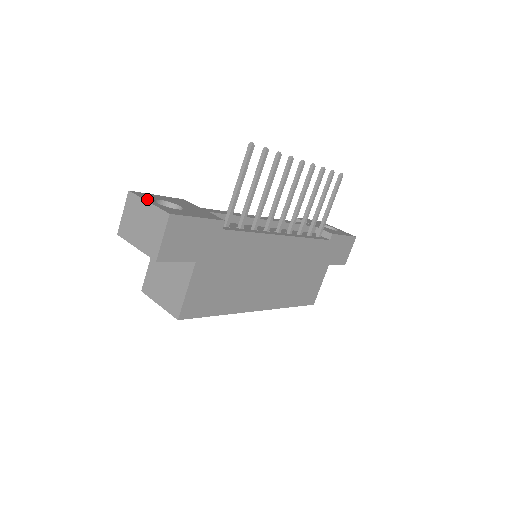
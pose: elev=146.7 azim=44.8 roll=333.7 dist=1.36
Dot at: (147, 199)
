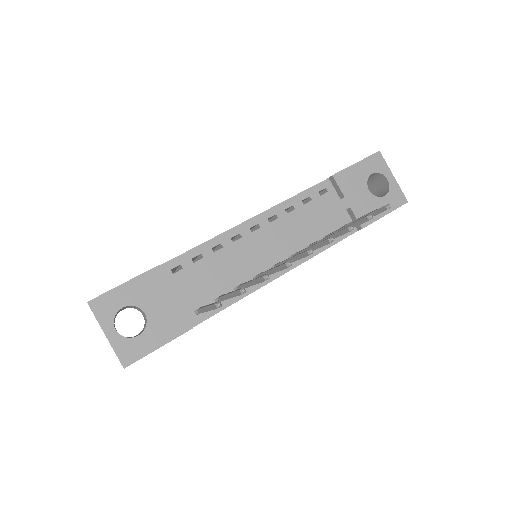
Dot at: (105, 325)
